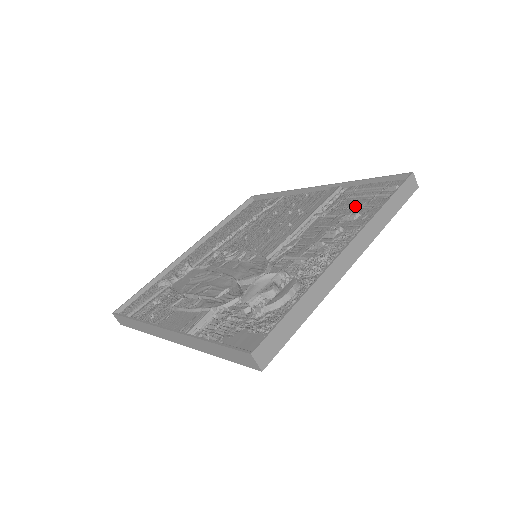
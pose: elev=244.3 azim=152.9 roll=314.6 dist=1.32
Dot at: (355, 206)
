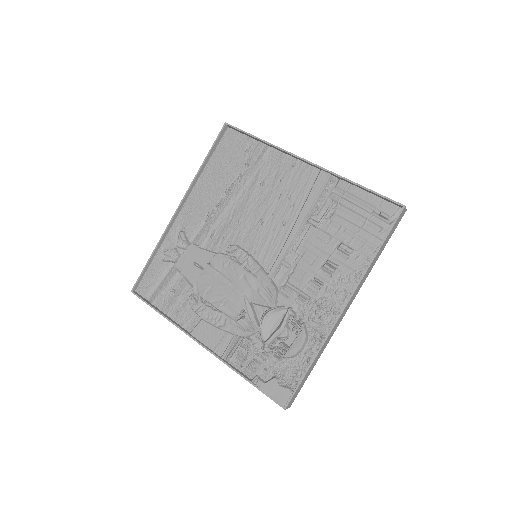
Dot at: (348, 230)
